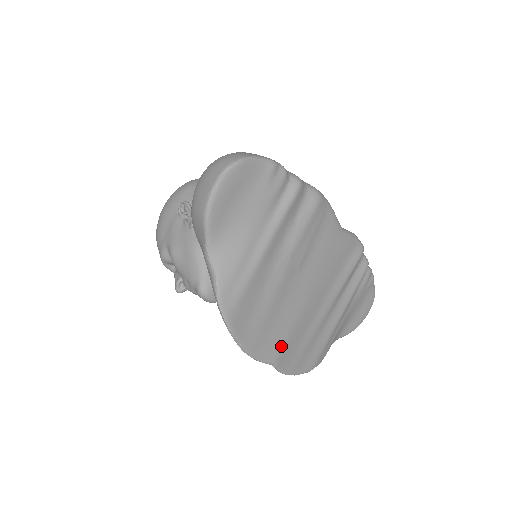
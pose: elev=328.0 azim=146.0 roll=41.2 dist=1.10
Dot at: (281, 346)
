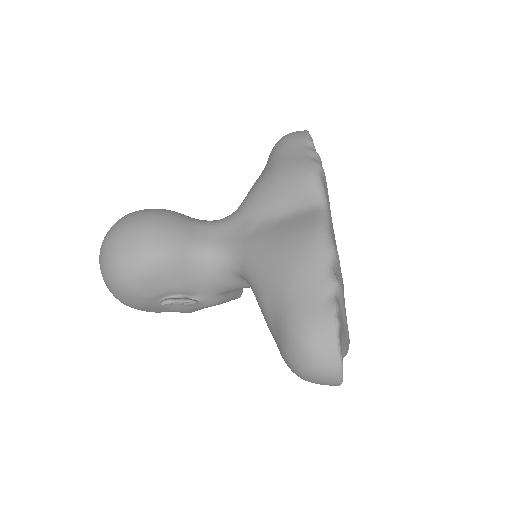
Dot at: (342, 279)
